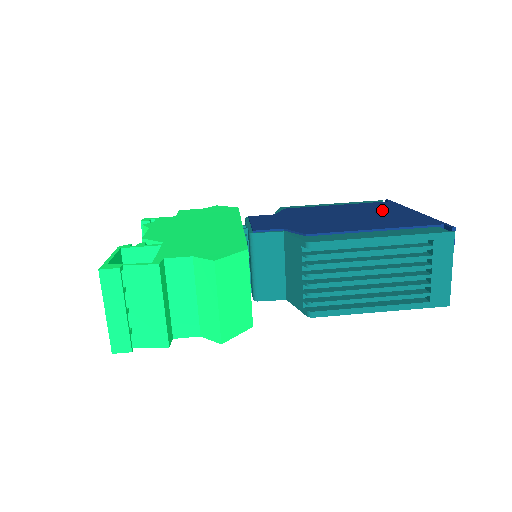
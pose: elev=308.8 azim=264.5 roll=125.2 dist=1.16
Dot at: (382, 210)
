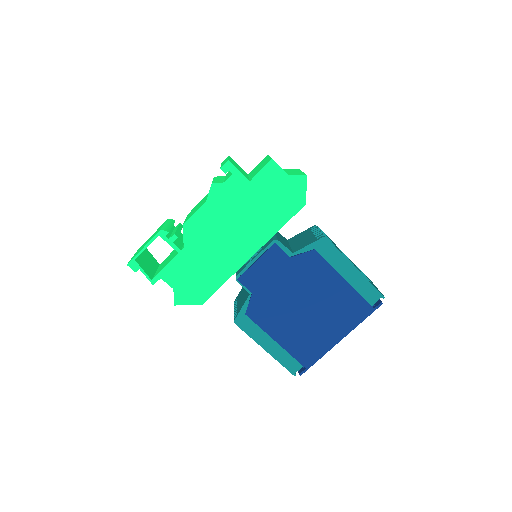
Dot at: (335, 320)
